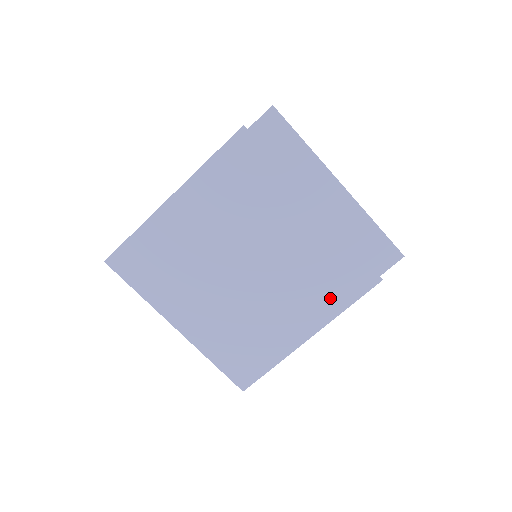
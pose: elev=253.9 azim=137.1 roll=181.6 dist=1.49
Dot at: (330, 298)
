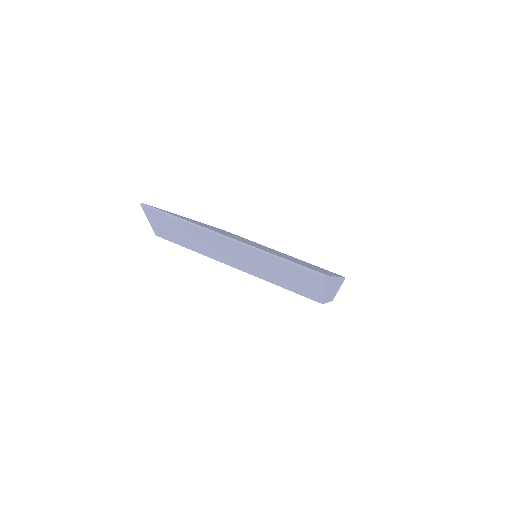
Dot at: occluded
